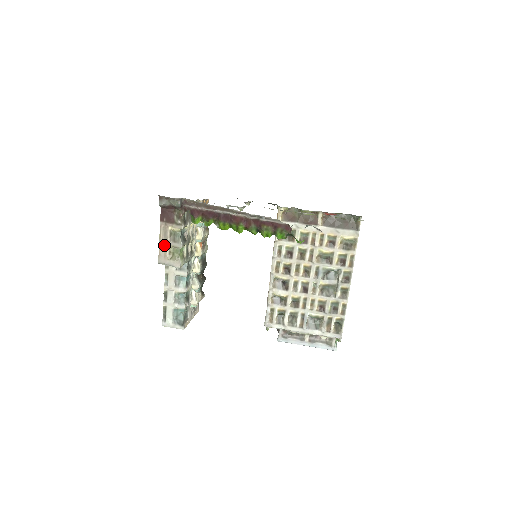
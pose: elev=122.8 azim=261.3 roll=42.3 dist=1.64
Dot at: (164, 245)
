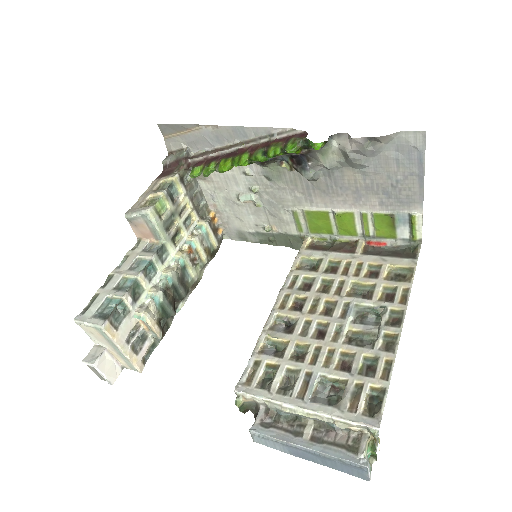
Dot at: (144, 197)
